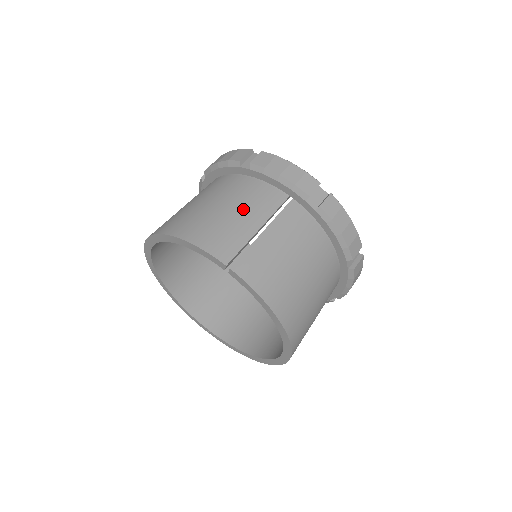
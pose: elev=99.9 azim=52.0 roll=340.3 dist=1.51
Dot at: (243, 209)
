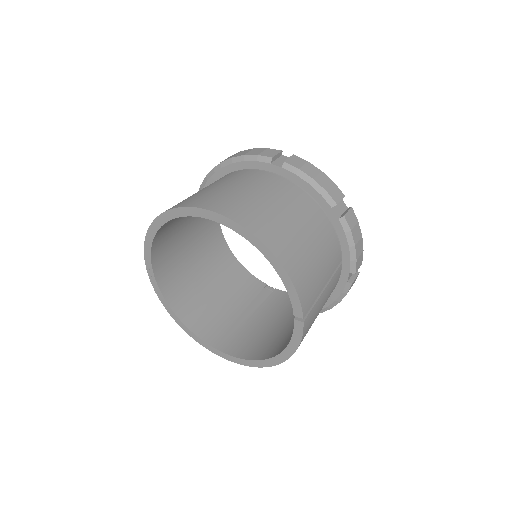
Dot at: (324, 261)
